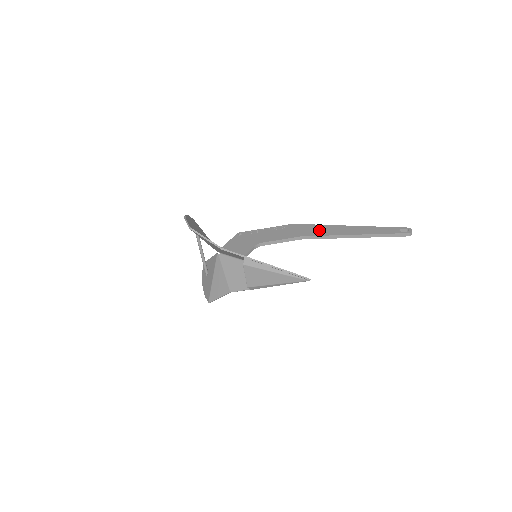
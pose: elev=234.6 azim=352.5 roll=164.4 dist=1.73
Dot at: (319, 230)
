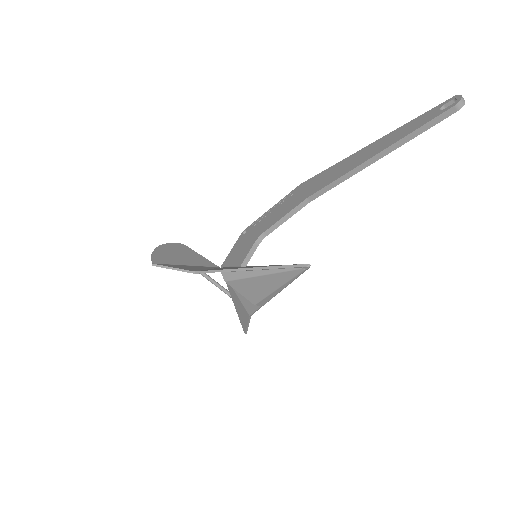
Dot at: (328, 176)
